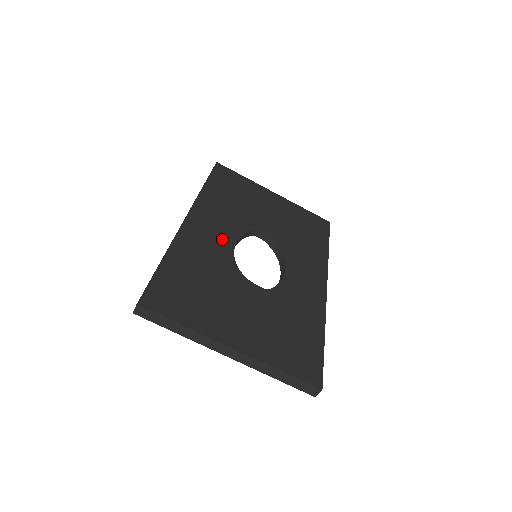
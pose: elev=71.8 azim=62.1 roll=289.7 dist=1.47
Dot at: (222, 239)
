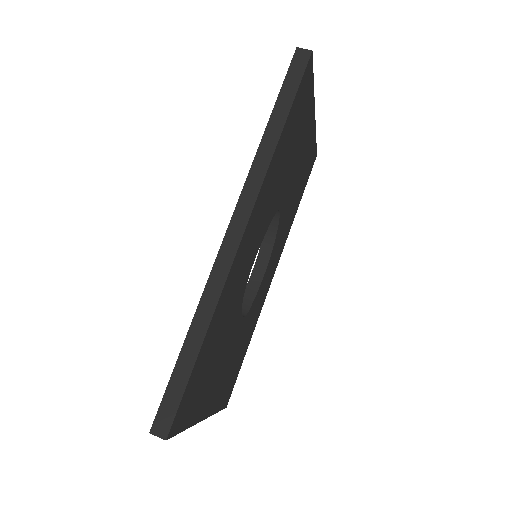
Dot at: (251, 257)
